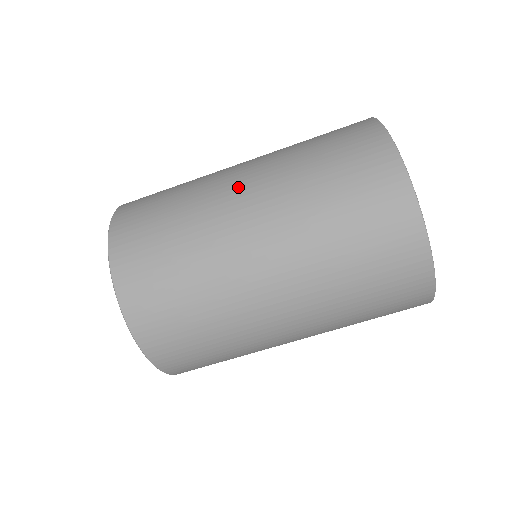
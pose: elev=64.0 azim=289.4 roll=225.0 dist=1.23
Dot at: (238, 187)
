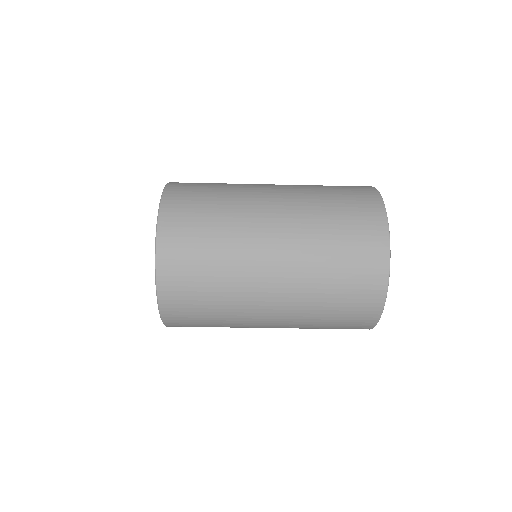
Dot at: (269, 185)
